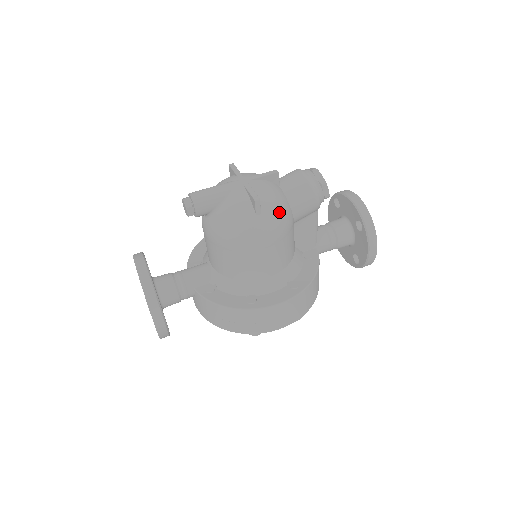
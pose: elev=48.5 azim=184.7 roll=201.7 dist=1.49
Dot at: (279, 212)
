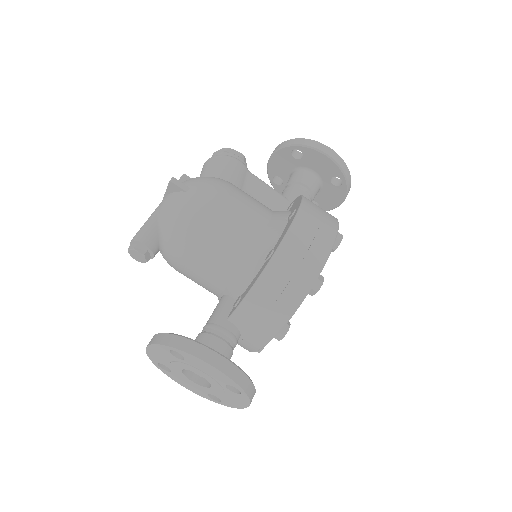
Dot at: (206, 179)
